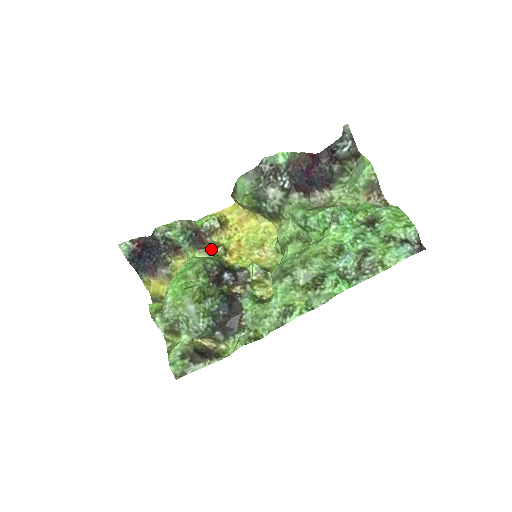
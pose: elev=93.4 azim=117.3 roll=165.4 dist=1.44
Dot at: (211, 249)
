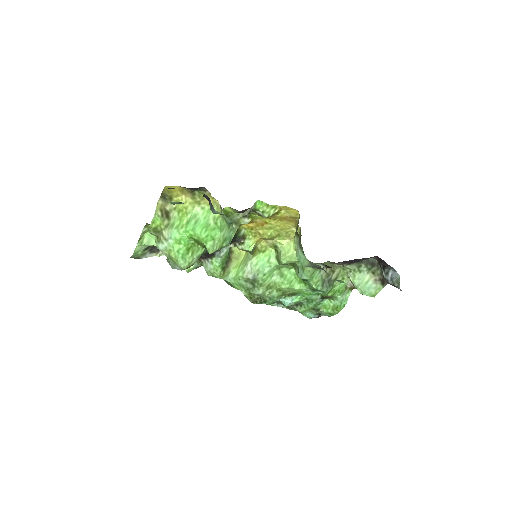
Dot at: occluded
